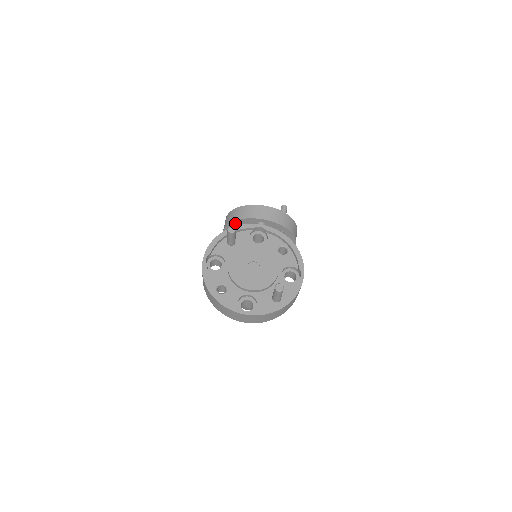
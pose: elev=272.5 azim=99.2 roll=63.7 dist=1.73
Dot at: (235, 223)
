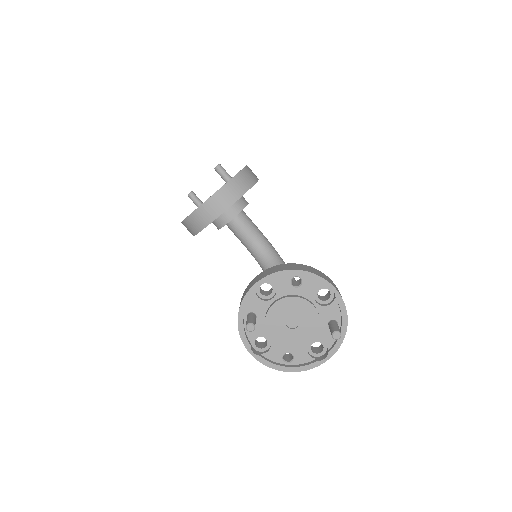
Dot at: occluded
